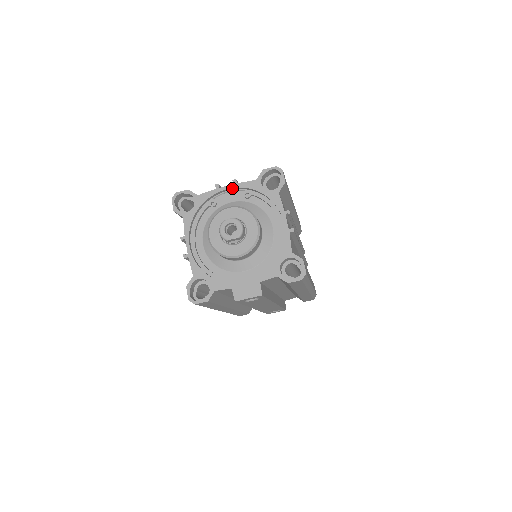
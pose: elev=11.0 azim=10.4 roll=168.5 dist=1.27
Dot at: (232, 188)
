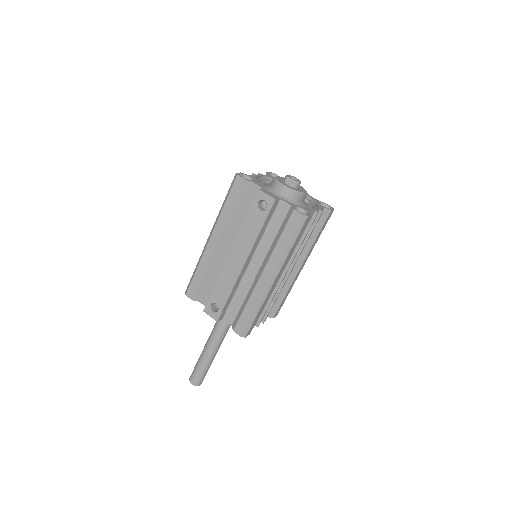
Dot at: occluded
